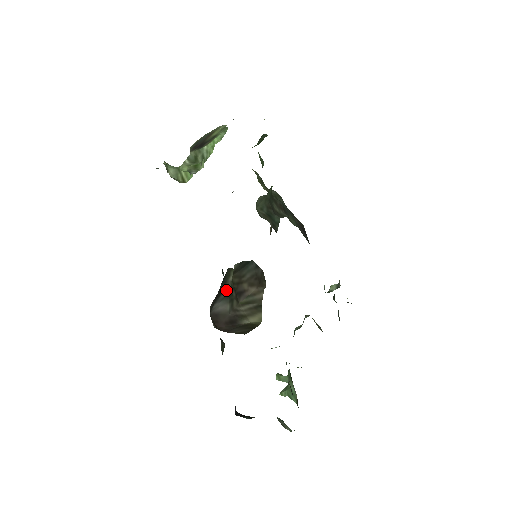
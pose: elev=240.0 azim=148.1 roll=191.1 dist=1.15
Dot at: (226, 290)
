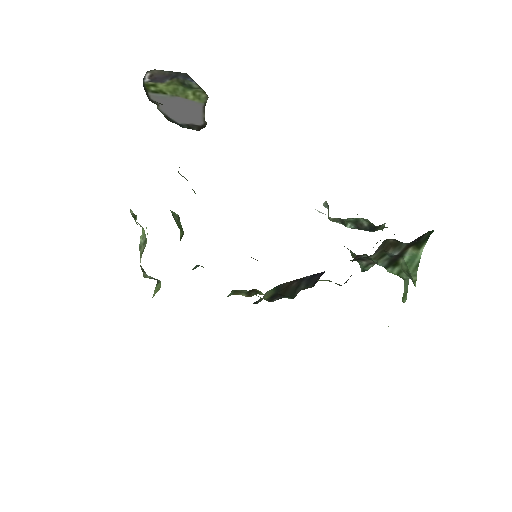
Dot at: occluded
